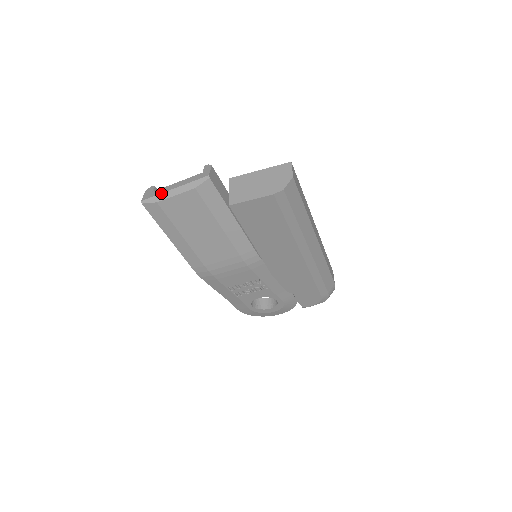
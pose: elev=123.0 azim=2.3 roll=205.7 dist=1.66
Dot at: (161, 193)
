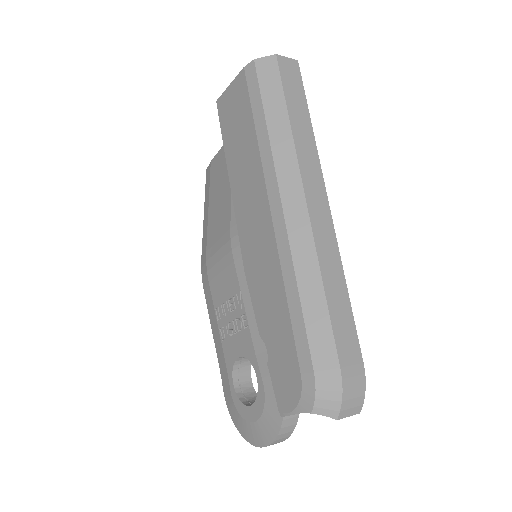
Dot at: occluded
